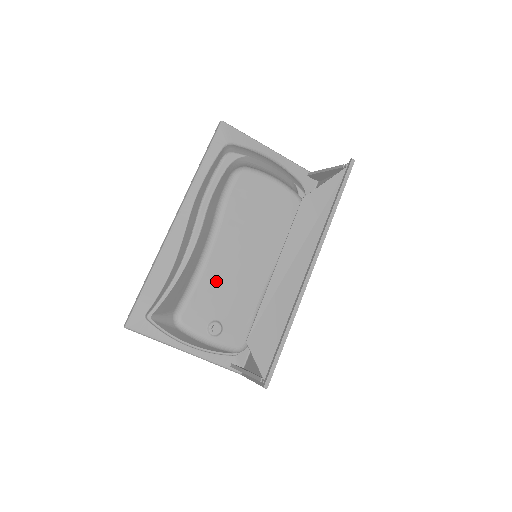
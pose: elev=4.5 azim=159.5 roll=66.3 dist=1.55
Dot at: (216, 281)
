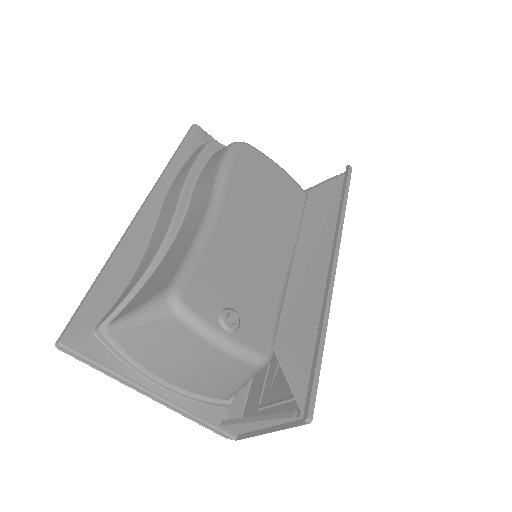
Dot at: (226, 255)
